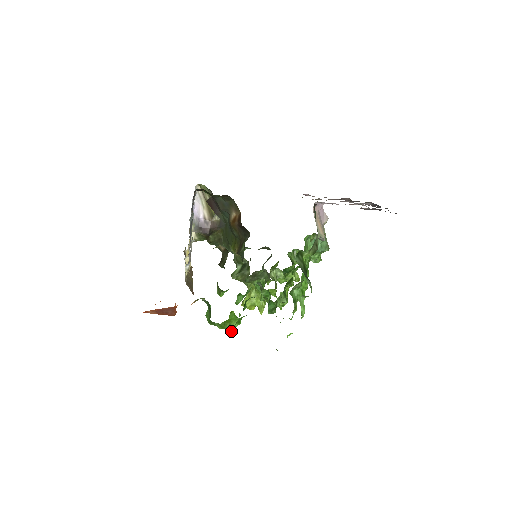
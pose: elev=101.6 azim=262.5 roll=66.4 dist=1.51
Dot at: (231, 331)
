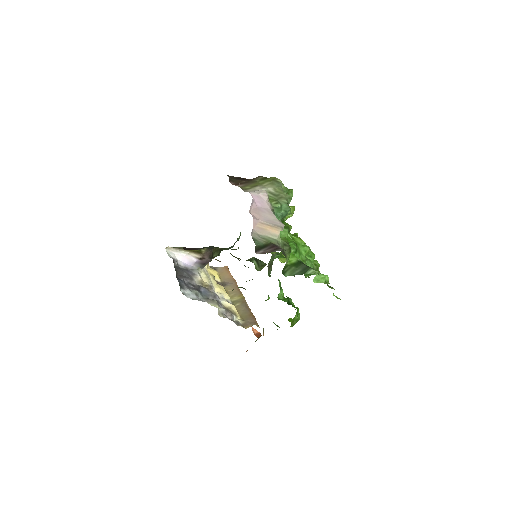
Dot at: occluded
